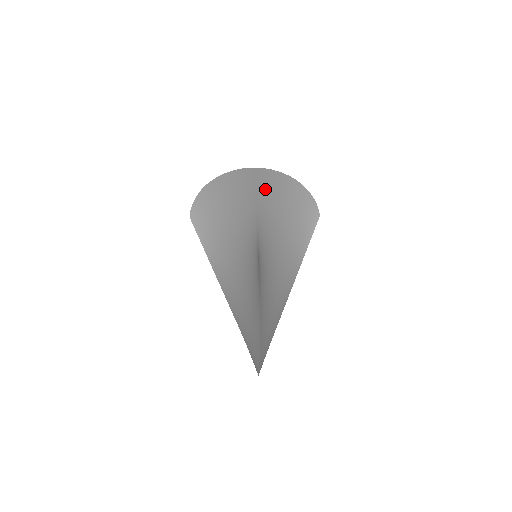
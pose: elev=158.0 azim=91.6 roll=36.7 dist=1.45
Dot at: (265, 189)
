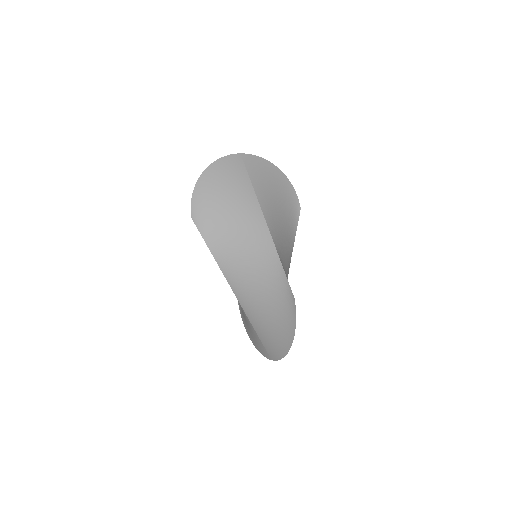
Dot at: (262, 189)
